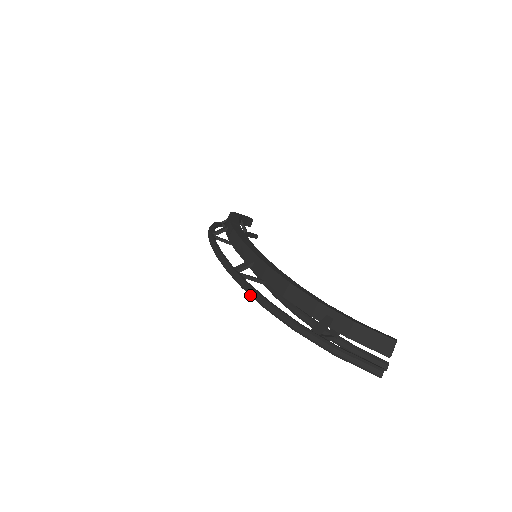
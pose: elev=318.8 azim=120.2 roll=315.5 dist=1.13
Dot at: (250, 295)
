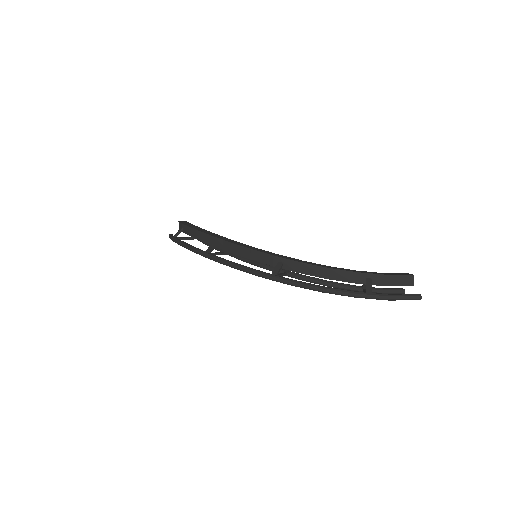
Dot at: (304, 288)
